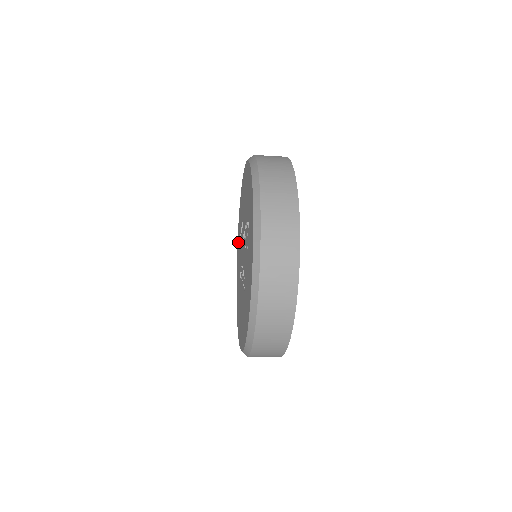
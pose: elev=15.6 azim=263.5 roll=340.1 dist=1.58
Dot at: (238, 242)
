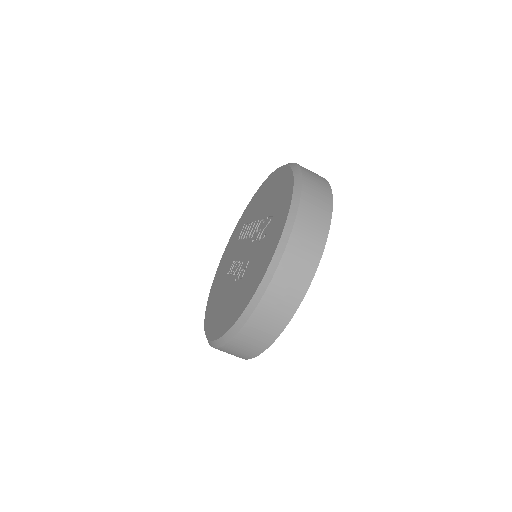
Dot at: (230, 244)
